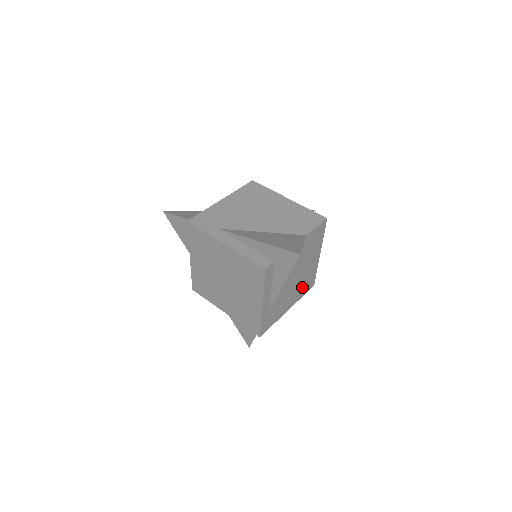
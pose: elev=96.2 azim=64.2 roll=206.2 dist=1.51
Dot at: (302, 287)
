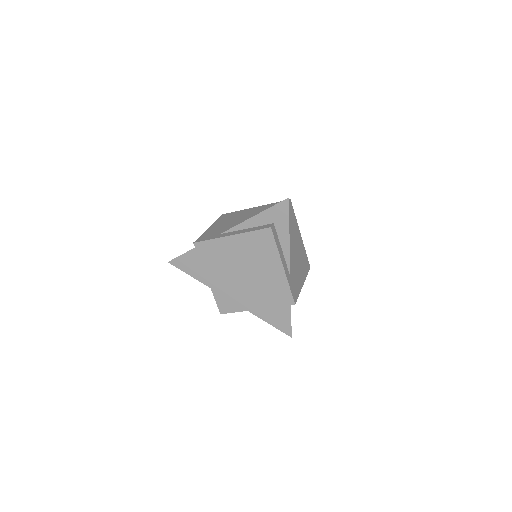
Dot at: (303, 264)
